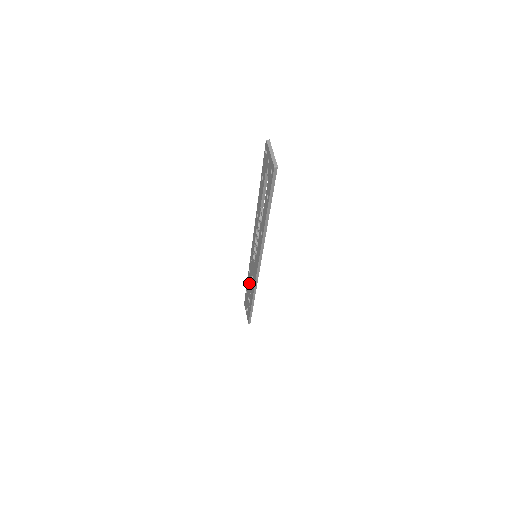
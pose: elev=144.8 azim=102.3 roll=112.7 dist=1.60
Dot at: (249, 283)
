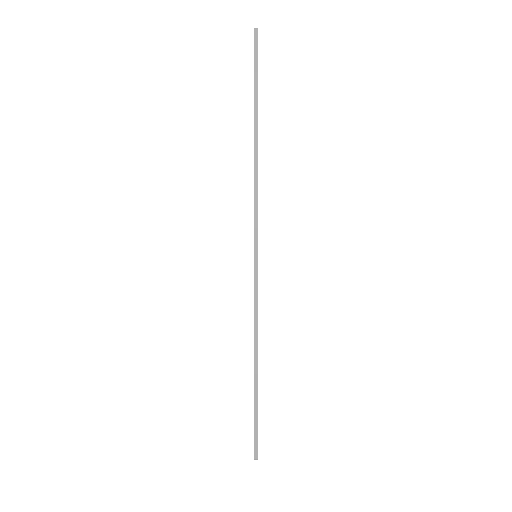
Dot at: occluded
